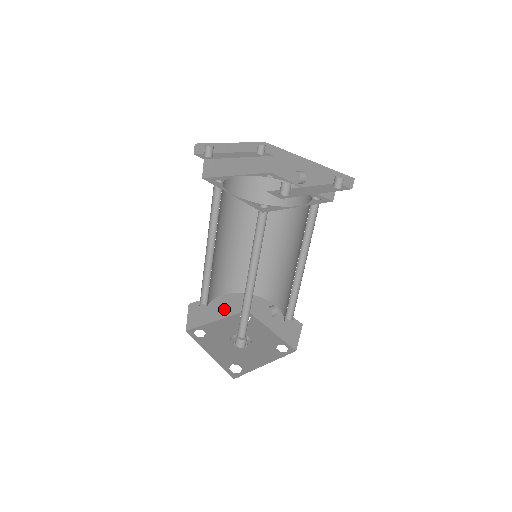
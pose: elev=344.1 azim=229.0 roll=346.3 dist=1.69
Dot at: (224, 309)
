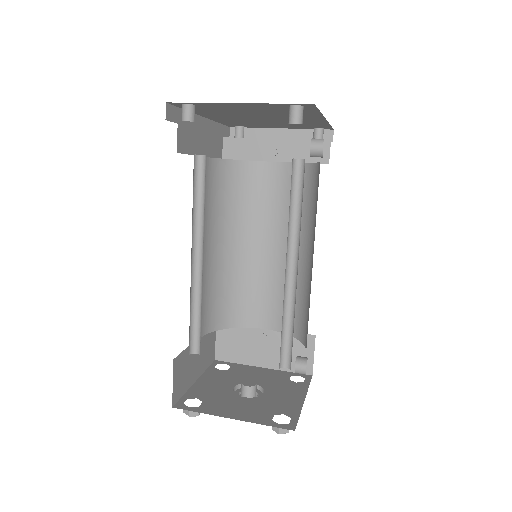
Dot at: (272, 354)
